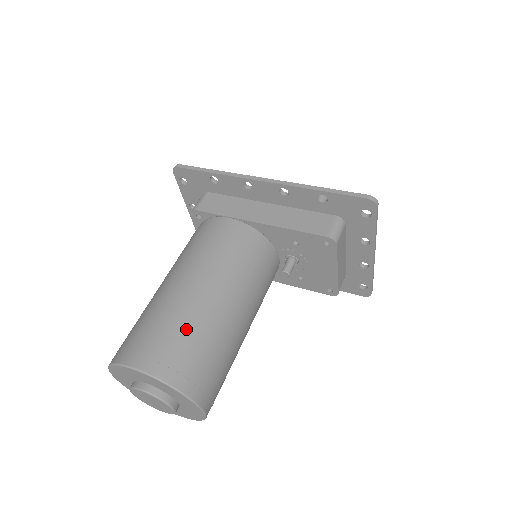
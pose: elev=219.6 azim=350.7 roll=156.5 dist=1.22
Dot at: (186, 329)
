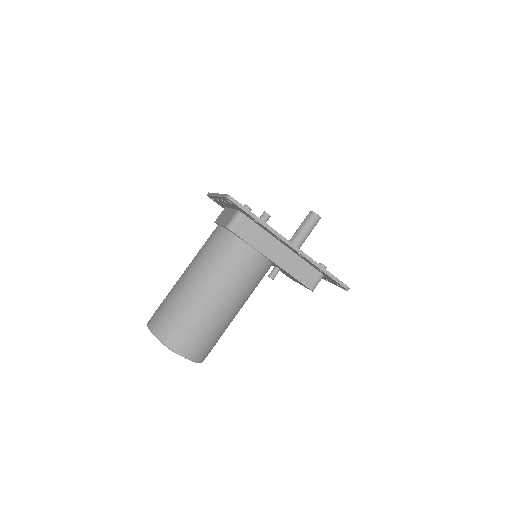
Dot at: (210, 332)
